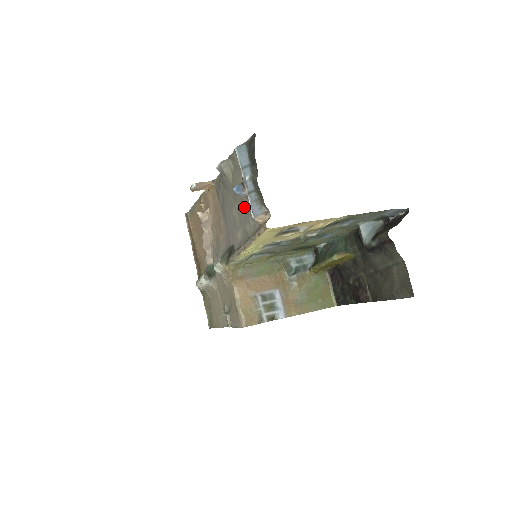
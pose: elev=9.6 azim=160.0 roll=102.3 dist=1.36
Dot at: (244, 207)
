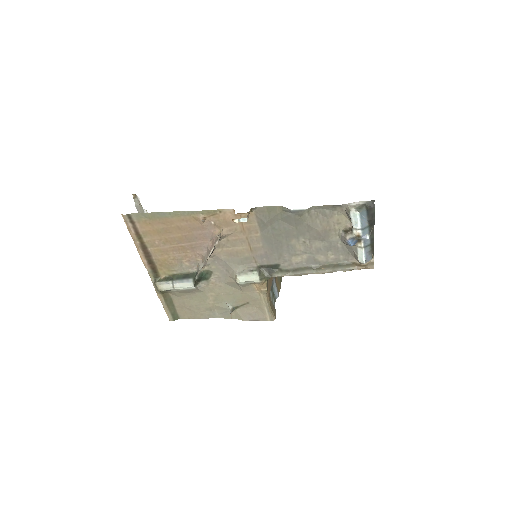
Dot at: (321, 243)
